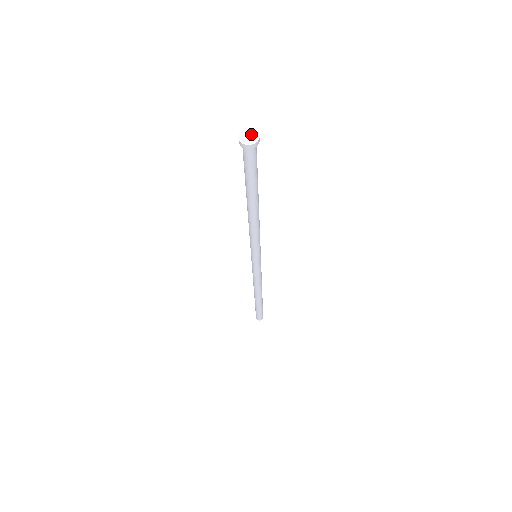
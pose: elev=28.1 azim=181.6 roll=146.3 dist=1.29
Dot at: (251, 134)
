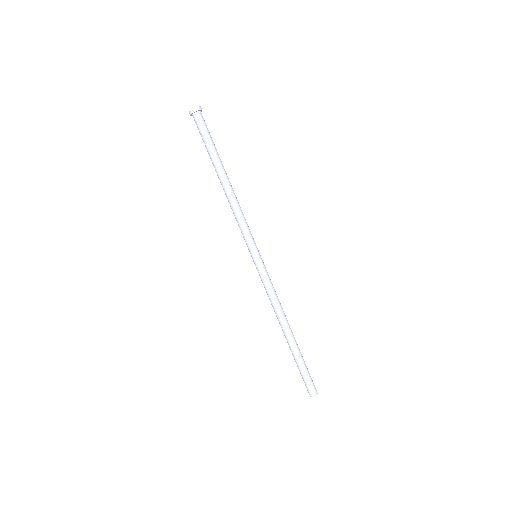
Dot at: occluded
